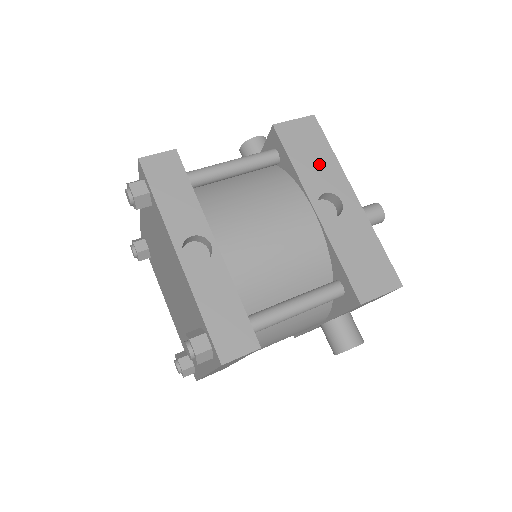
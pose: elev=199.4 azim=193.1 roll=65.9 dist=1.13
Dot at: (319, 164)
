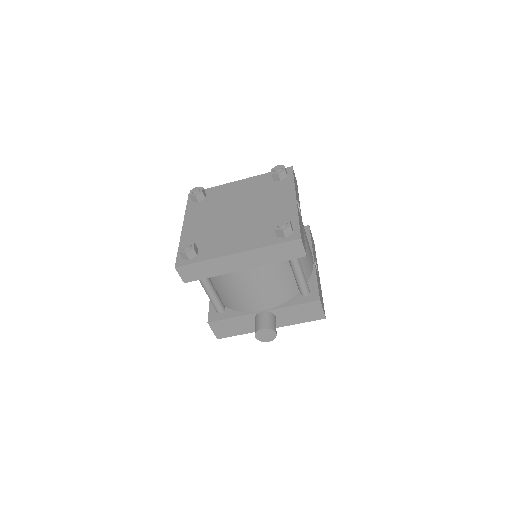
Dot at: occluded
